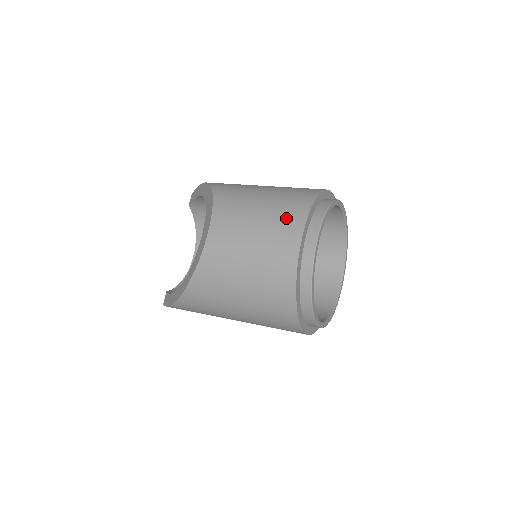
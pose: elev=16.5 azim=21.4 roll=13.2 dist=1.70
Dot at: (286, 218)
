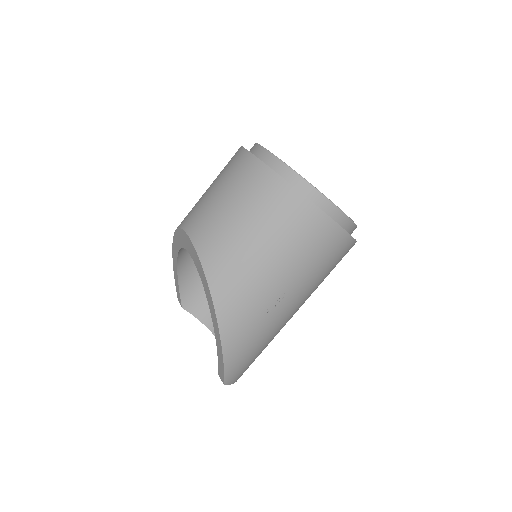
Dot at: (230, 164)
